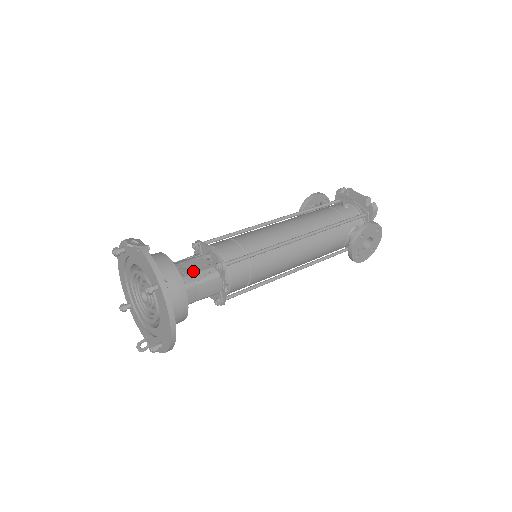
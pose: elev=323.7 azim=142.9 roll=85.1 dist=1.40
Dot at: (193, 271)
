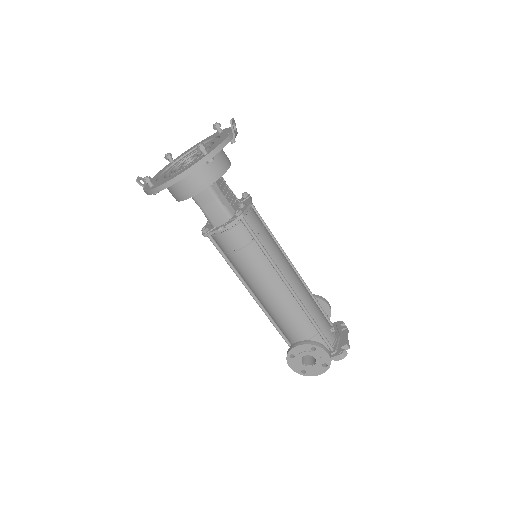
Dot at: (225, 194)
